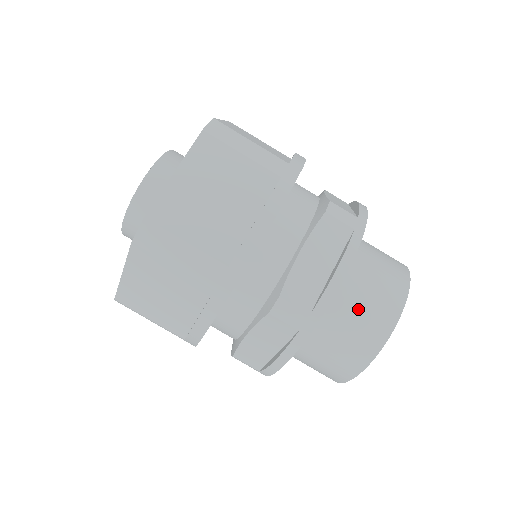
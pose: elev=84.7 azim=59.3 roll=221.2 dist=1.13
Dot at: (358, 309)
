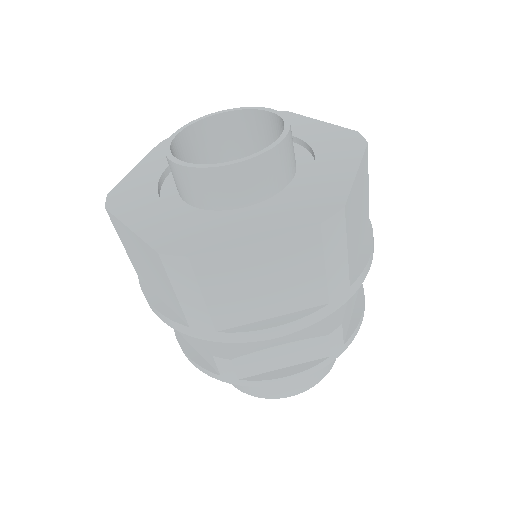
Dot at: occluded
